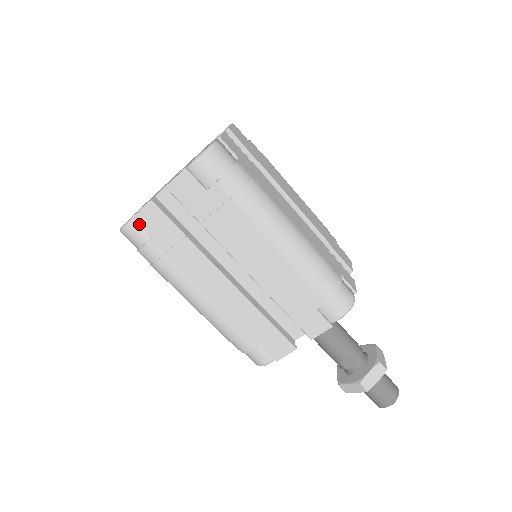
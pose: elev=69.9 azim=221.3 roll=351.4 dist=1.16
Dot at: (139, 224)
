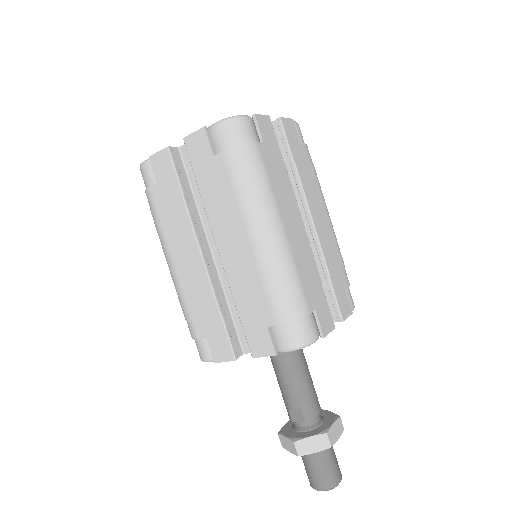
Dot at: (152, 165)
